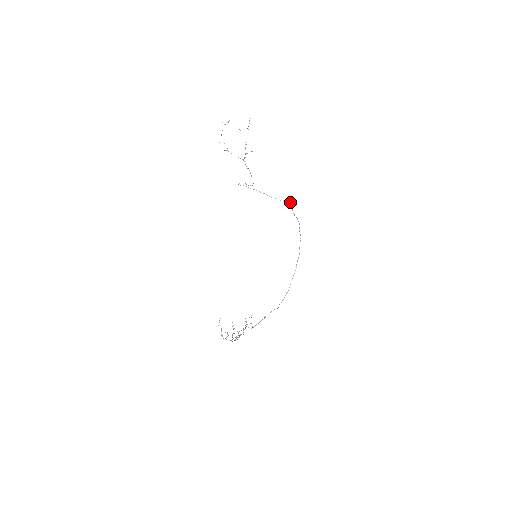
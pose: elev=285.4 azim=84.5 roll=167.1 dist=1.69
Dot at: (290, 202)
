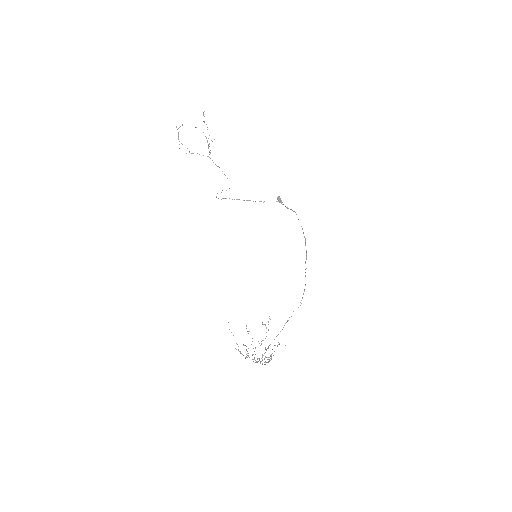
Dot at: (278, 197)
